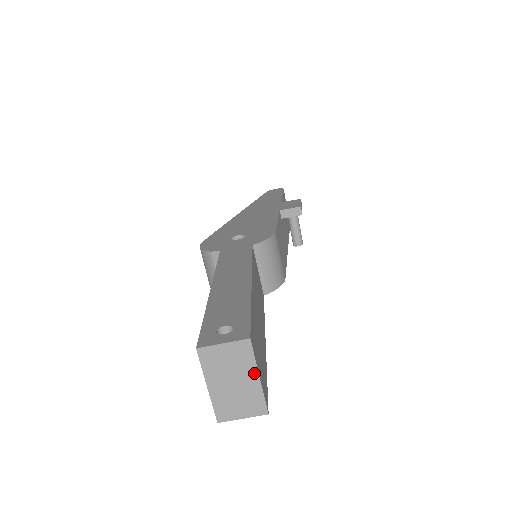
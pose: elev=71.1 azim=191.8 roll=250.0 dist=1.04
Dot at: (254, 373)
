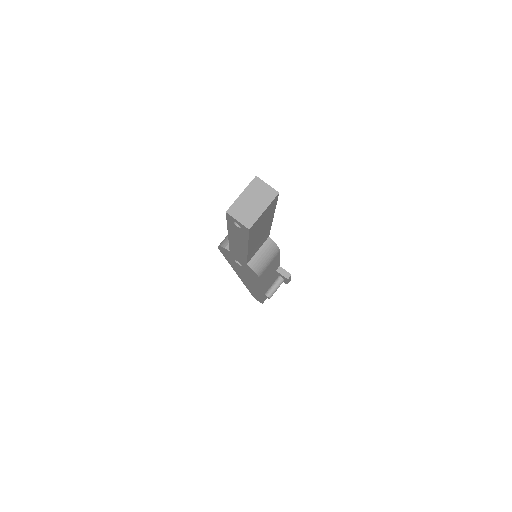
Dot at: (265, 207)
